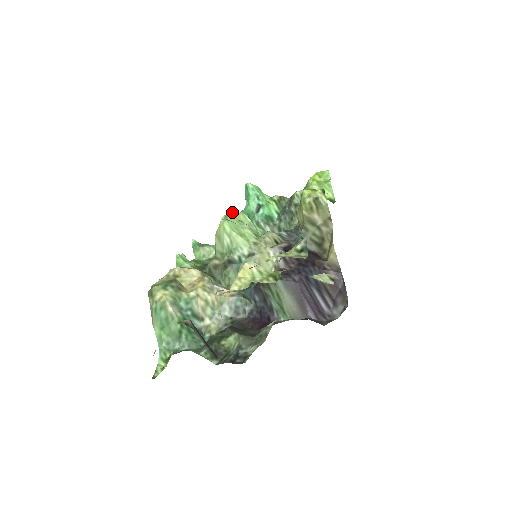
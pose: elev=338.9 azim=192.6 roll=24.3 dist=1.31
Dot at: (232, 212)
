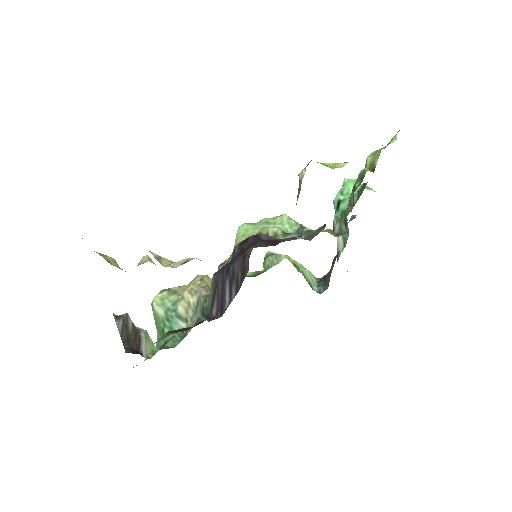
Dot at: (351, 217)
